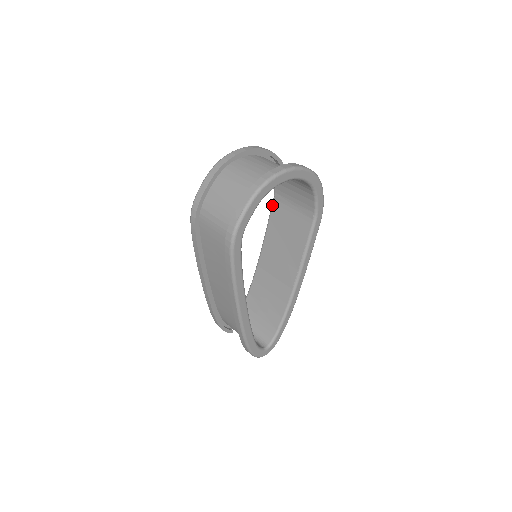
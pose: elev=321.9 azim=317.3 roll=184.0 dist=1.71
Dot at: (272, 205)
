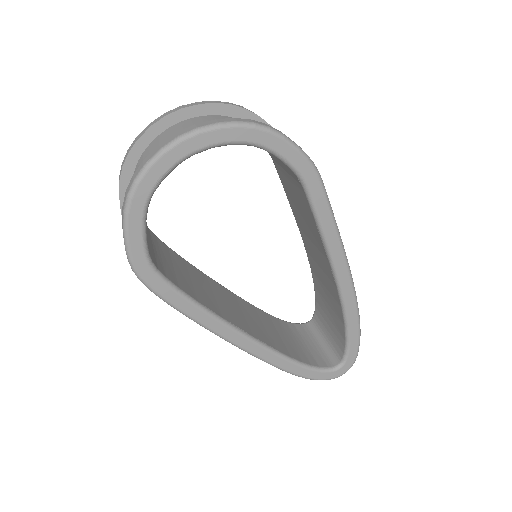
Dot at: occluded
